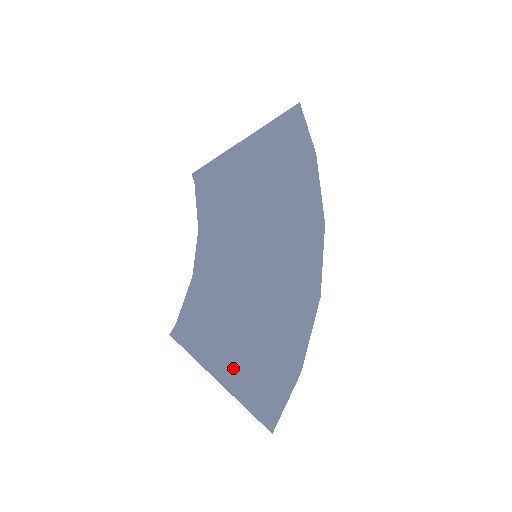
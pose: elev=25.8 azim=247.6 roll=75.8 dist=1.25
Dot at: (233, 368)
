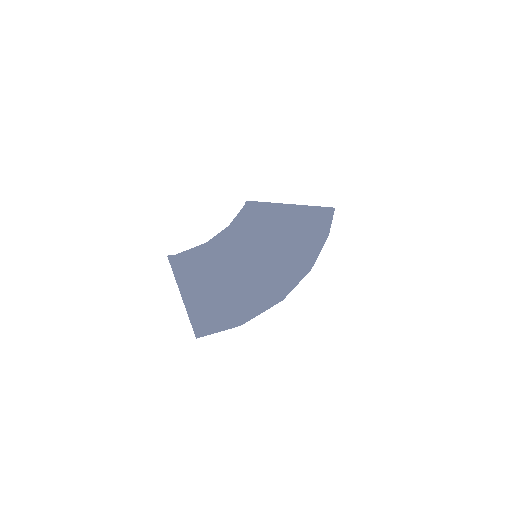
Dot at: (196, 294)
